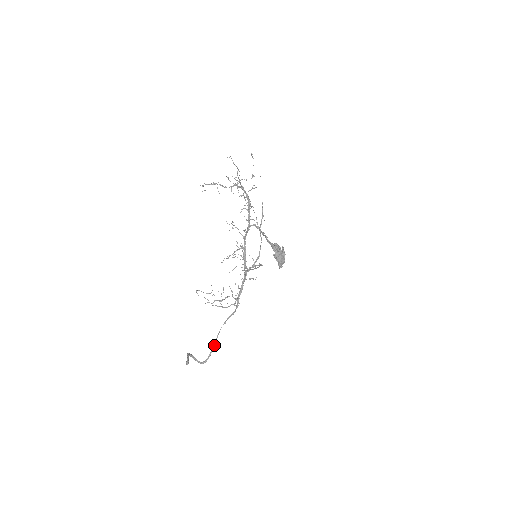
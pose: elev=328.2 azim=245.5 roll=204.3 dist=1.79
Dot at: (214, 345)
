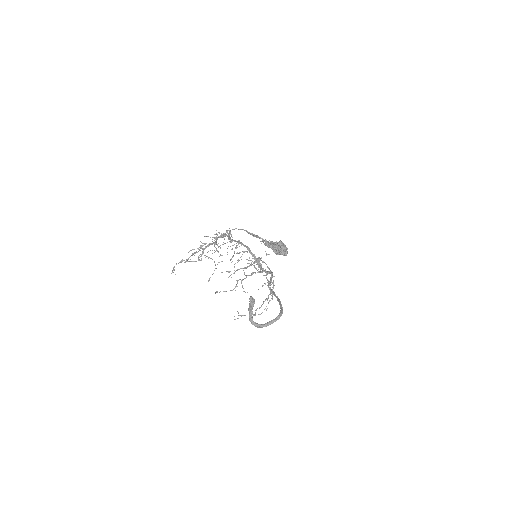
Dot at: (276, 297)
